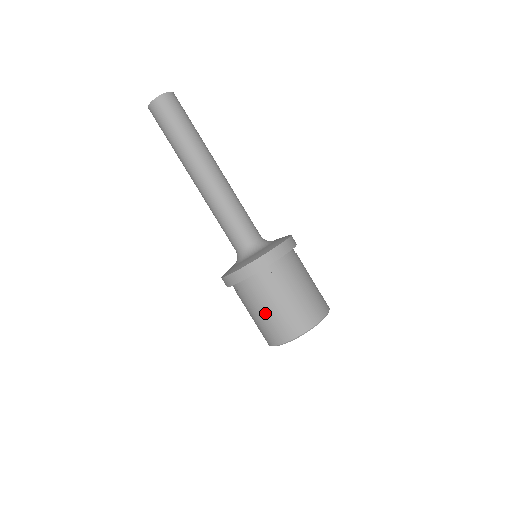
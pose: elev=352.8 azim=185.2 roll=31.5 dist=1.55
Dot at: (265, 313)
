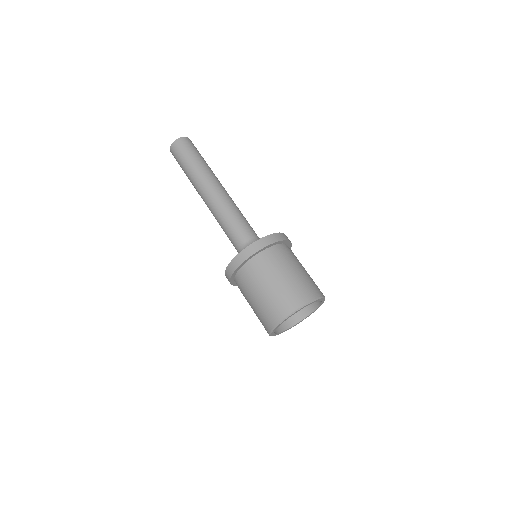
Dot at: occluded
